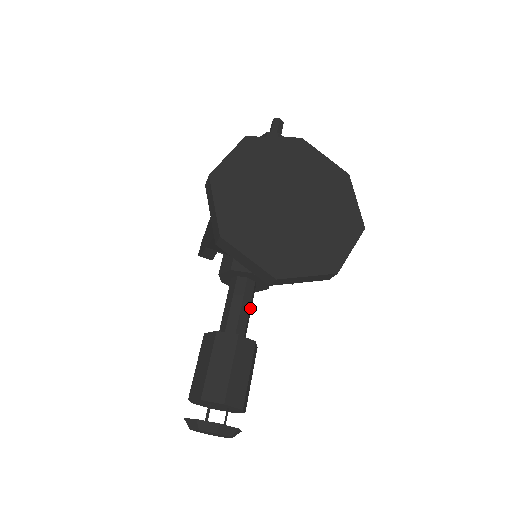
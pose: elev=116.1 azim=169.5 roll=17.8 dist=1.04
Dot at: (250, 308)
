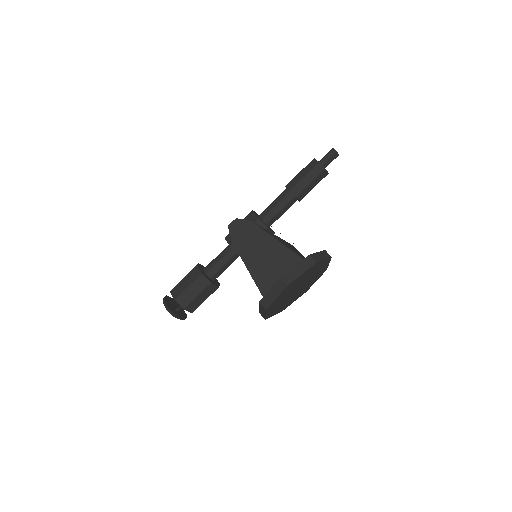
Dot at: occluded
